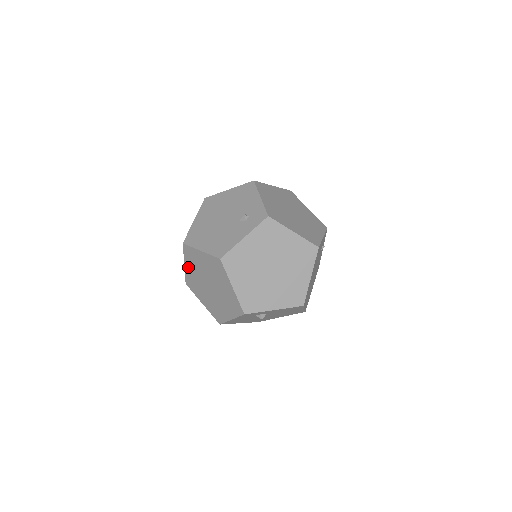
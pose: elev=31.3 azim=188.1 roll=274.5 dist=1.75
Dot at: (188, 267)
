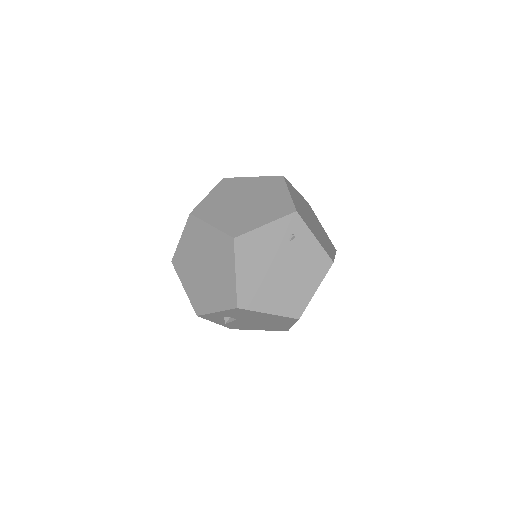
Dot at: occluded
